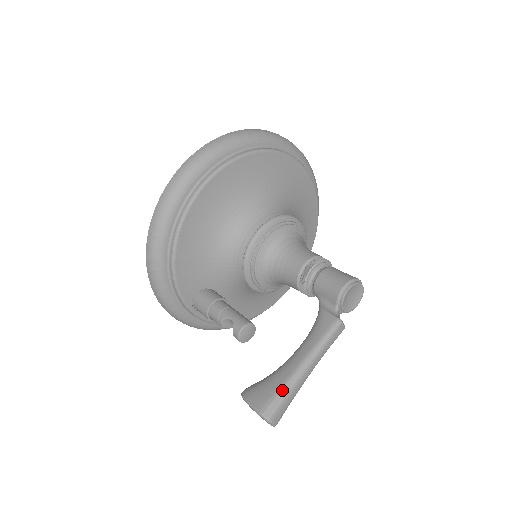
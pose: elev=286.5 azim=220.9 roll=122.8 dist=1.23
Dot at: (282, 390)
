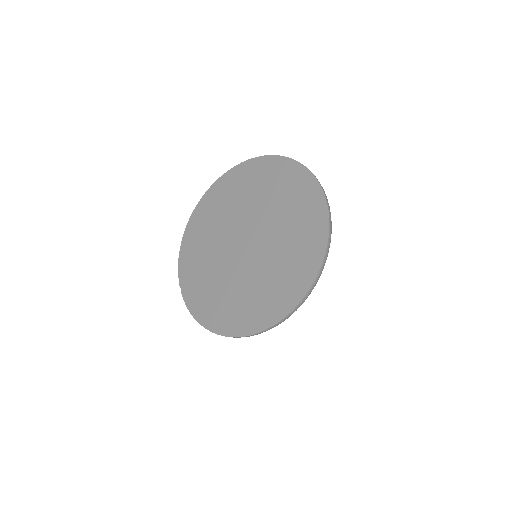
Dot at: occluded
